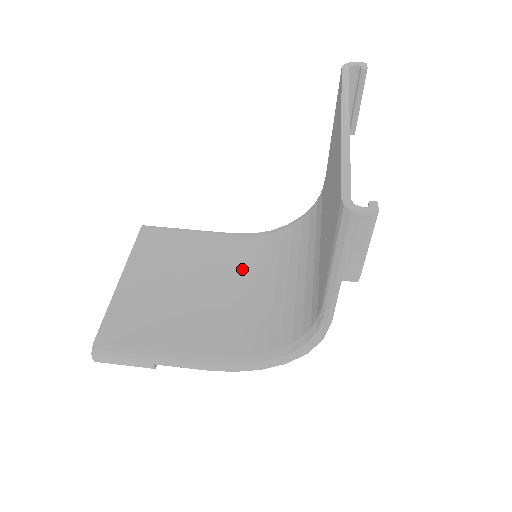
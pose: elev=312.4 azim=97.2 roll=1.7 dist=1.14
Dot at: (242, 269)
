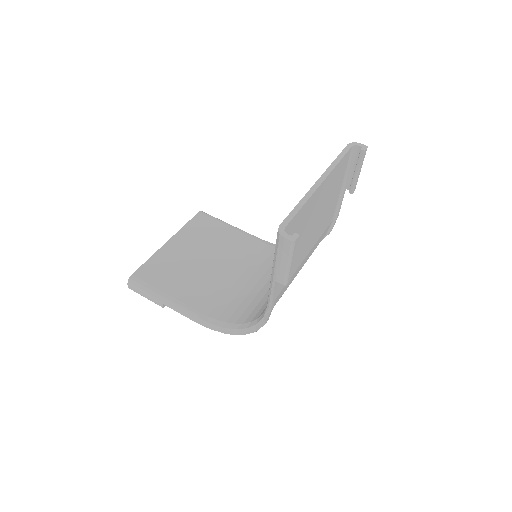
Dot at: (252, 265)
